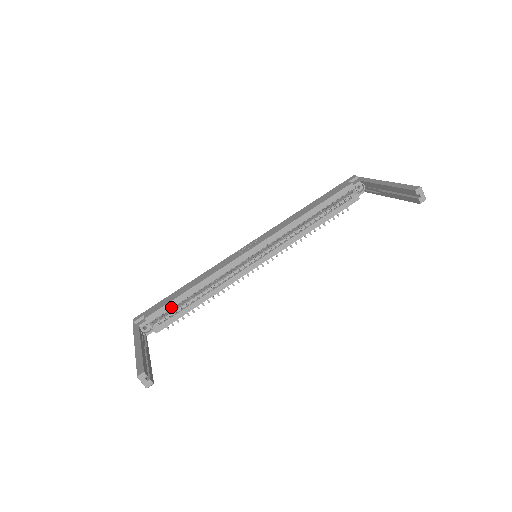
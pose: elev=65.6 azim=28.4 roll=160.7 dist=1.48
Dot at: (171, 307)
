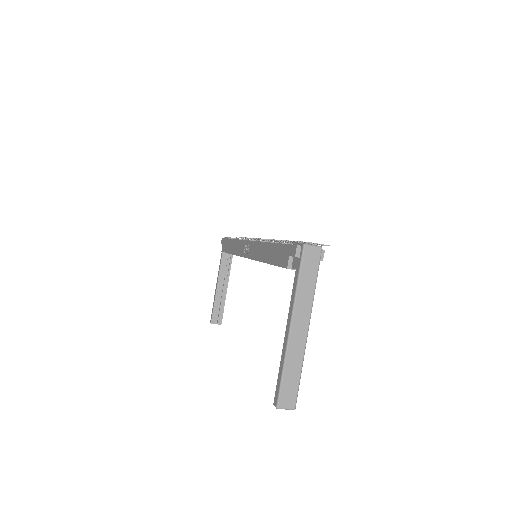
Dot at: occluded
